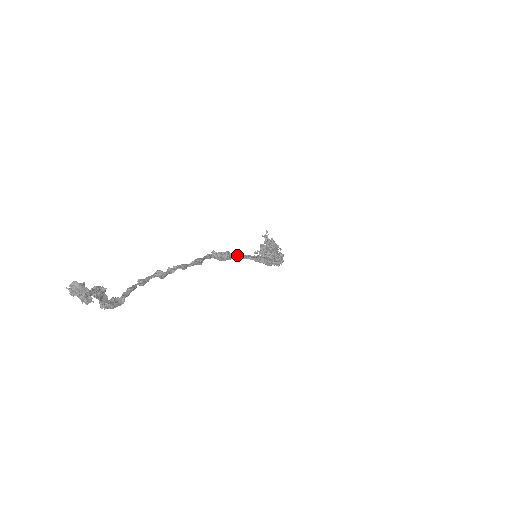
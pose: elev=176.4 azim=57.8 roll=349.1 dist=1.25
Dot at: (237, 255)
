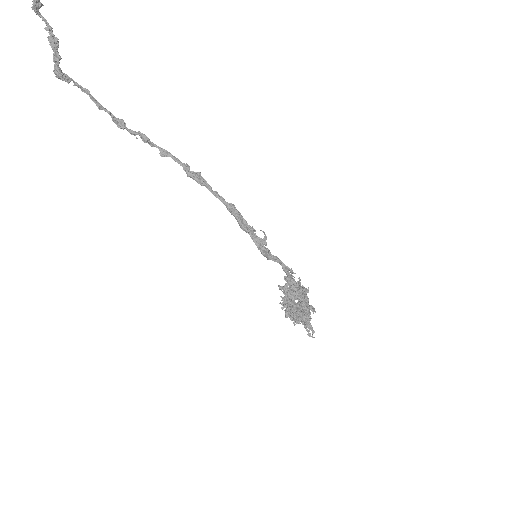
Dot at: (208, 184)
